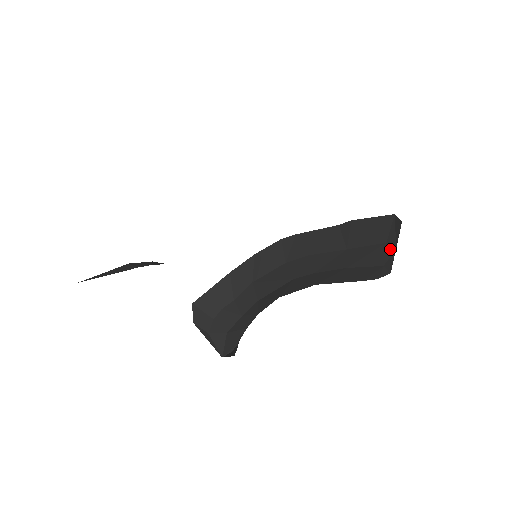
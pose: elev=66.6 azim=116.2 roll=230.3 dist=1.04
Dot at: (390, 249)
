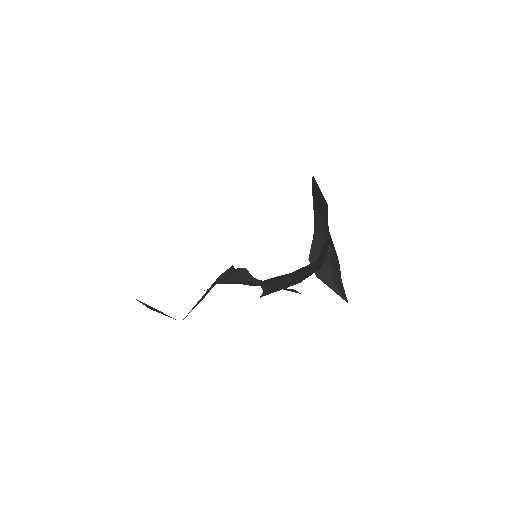
Dot at: occluded
